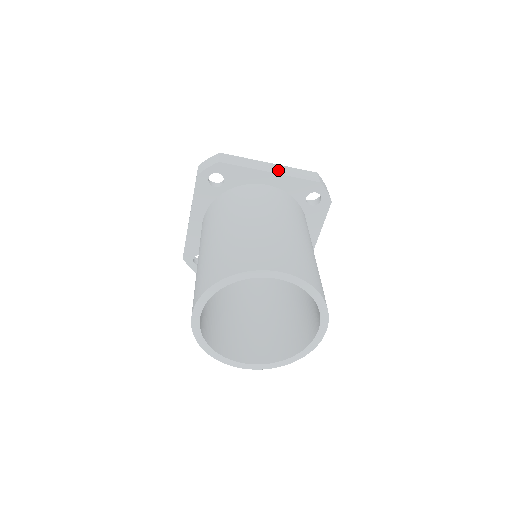
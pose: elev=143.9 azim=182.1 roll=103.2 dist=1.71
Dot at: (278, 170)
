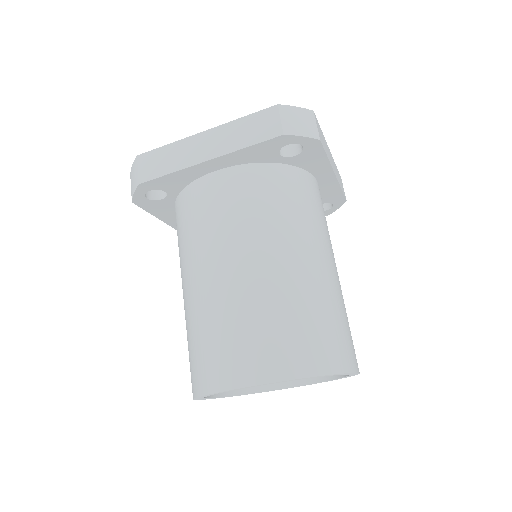
Dot at: occluded
